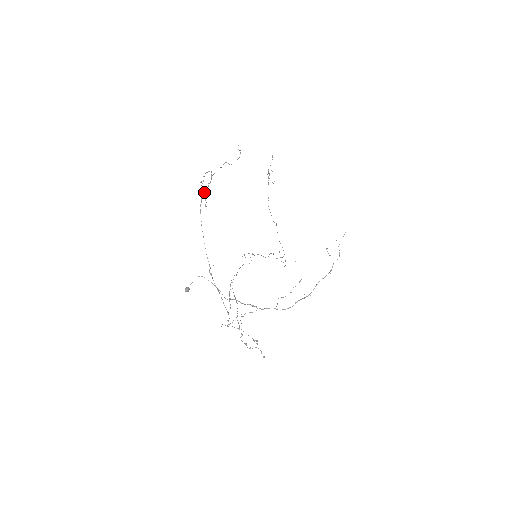
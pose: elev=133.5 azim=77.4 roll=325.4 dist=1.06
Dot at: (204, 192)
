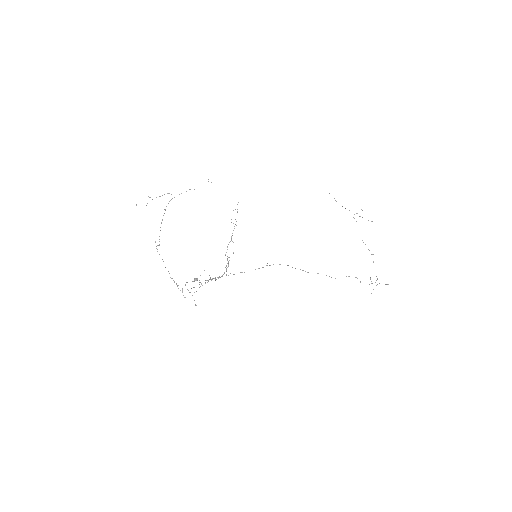
Dot at: occluded
